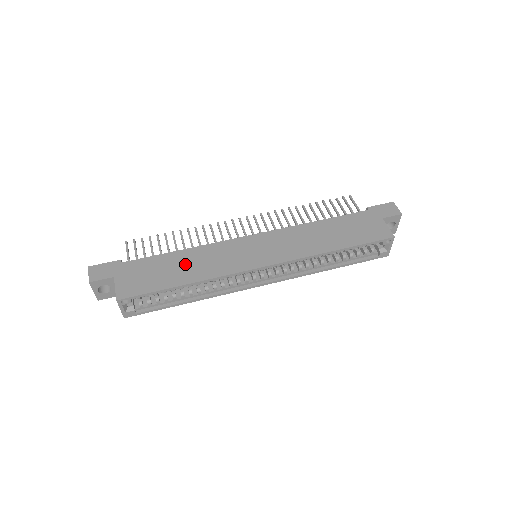
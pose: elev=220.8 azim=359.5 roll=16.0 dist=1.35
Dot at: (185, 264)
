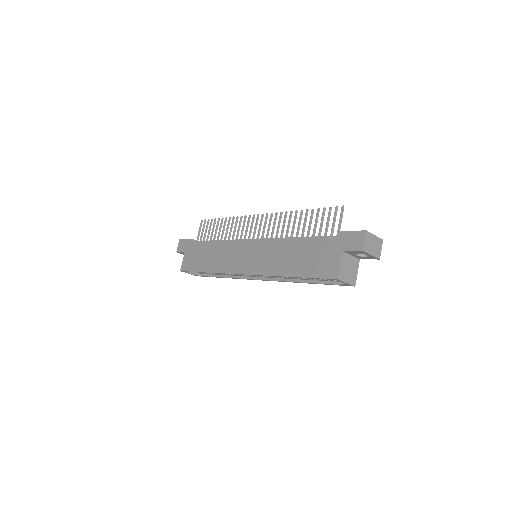
Dot at: (212, 254)
